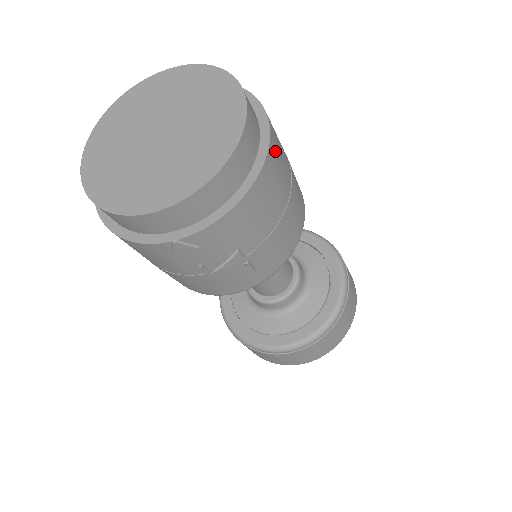
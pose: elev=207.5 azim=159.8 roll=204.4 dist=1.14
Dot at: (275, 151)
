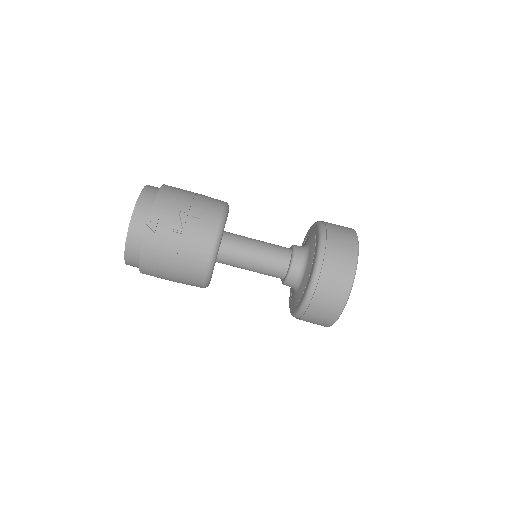
Dot at: occluded
